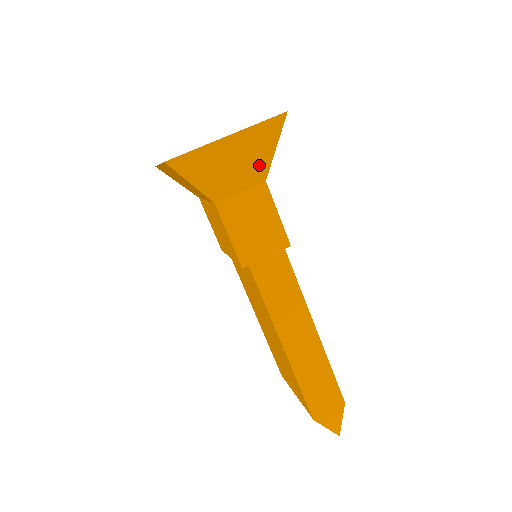
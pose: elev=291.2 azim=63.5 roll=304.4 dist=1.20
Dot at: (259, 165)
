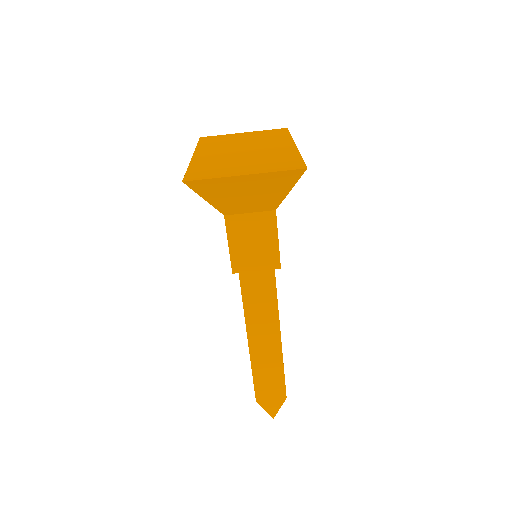
Dot at: (272, 198)
